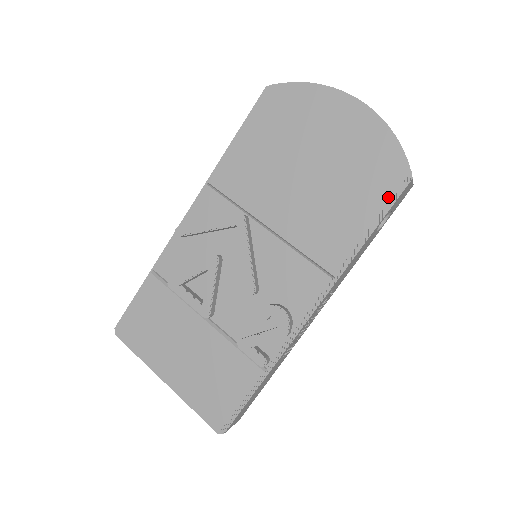
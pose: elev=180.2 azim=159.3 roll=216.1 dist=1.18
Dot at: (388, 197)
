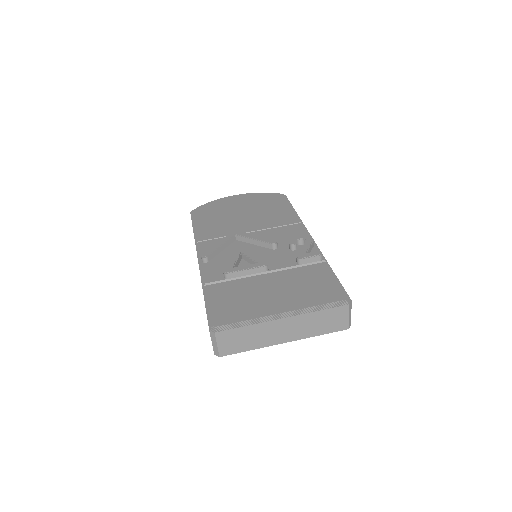
Dot at: (285, 200)
